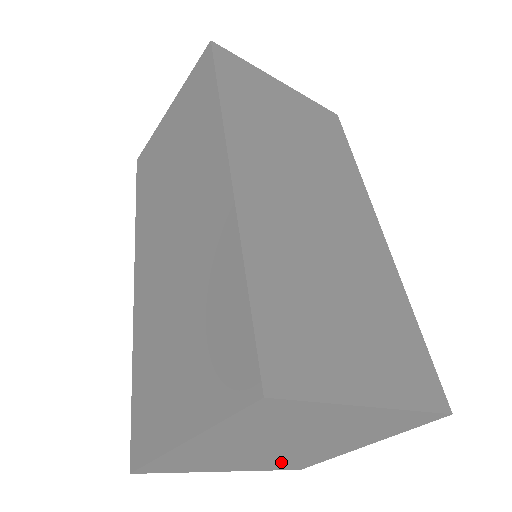
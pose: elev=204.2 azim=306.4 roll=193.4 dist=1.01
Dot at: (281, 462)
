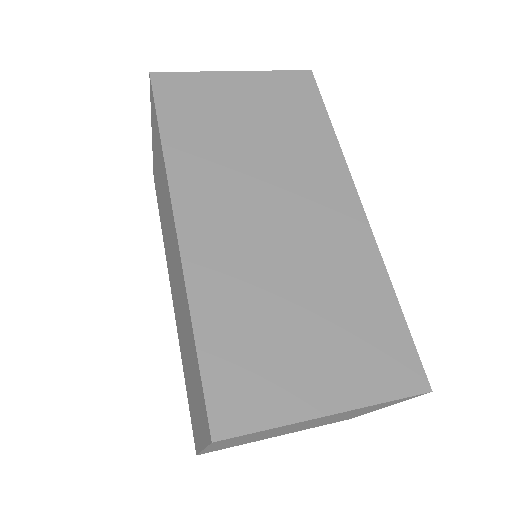
Dot at: (318, 425)
